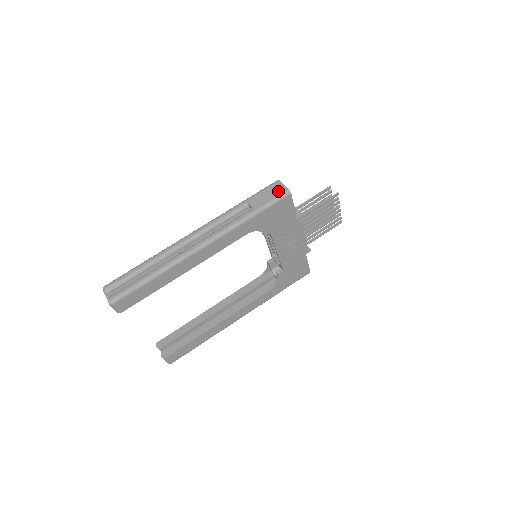
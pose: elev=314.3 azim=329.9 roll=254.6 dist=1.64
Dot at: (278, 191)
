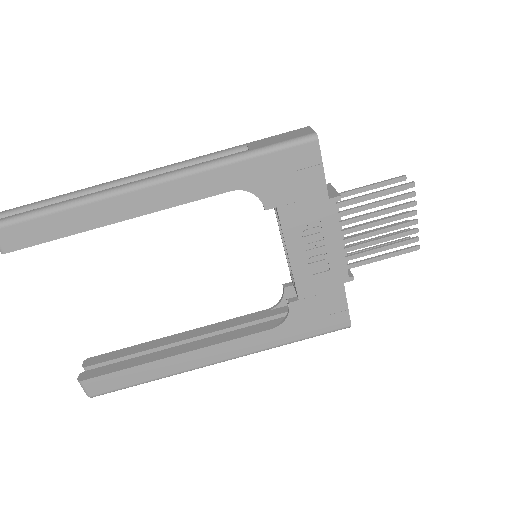
Dot at: (299, 134)
